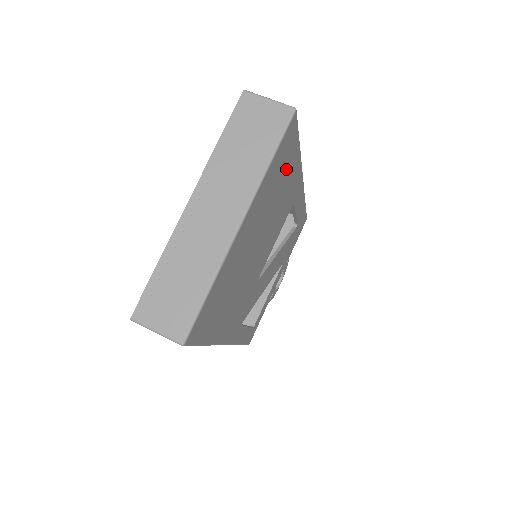
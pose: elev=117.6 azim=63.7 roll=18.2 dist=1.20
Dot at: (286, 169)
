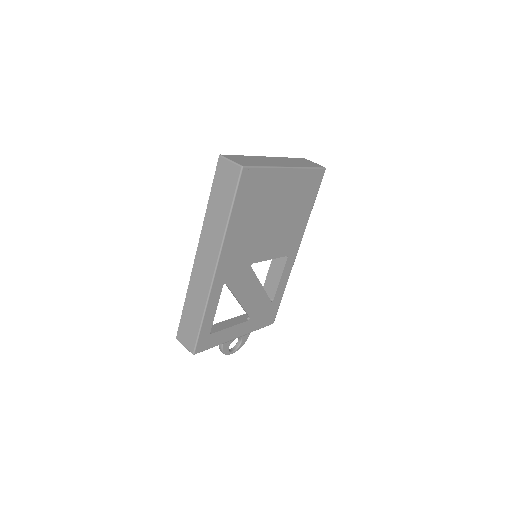
Dot at: (305, 201)
